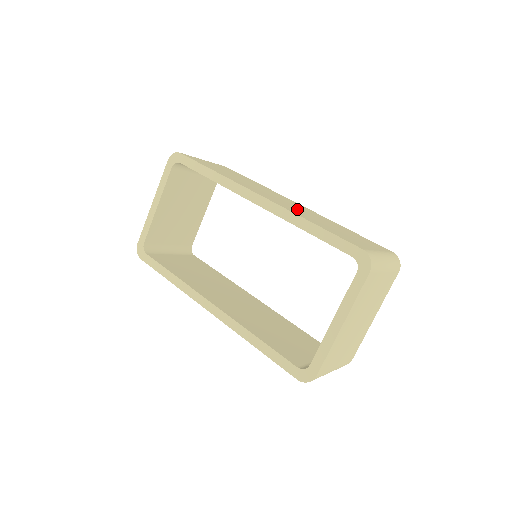
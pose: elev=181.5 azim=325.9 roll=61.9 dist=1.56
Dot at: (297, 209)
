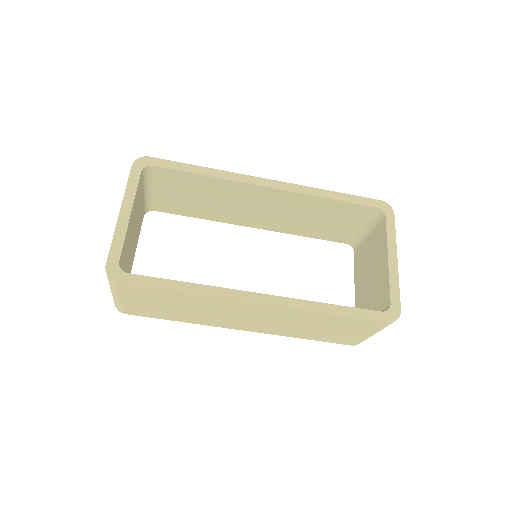
Dot at: occluded
